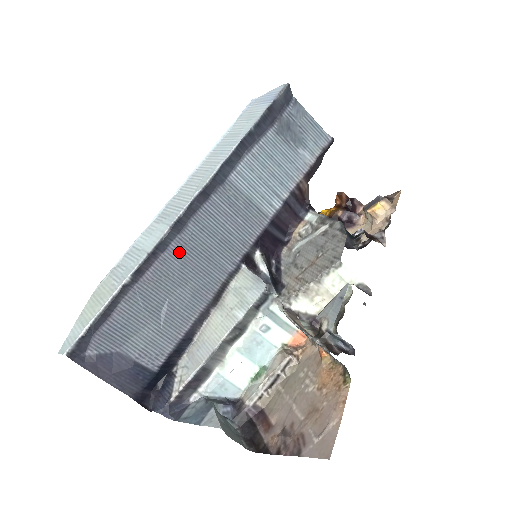
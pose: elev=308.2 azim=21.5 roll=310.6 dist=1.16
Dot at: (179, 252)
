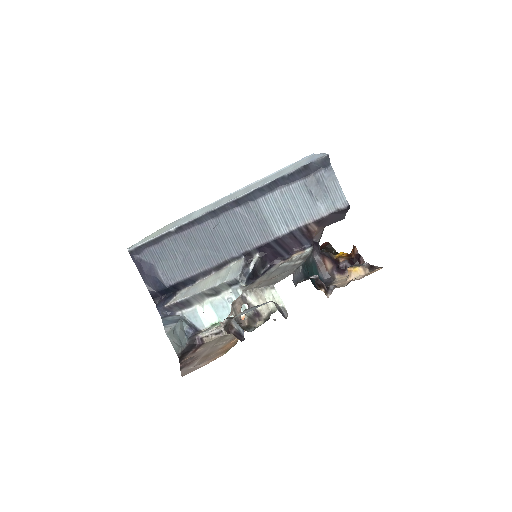
Dot at: (208, 229)
